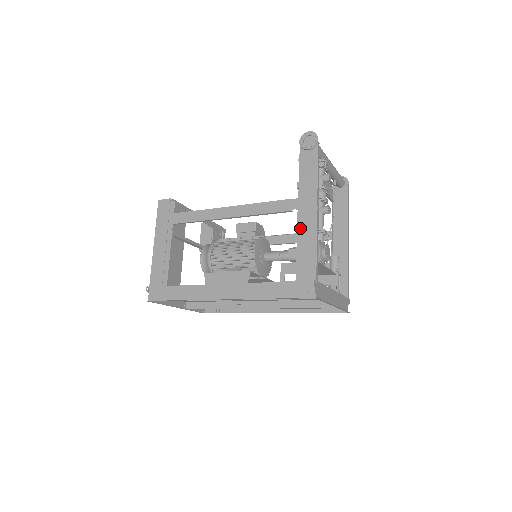
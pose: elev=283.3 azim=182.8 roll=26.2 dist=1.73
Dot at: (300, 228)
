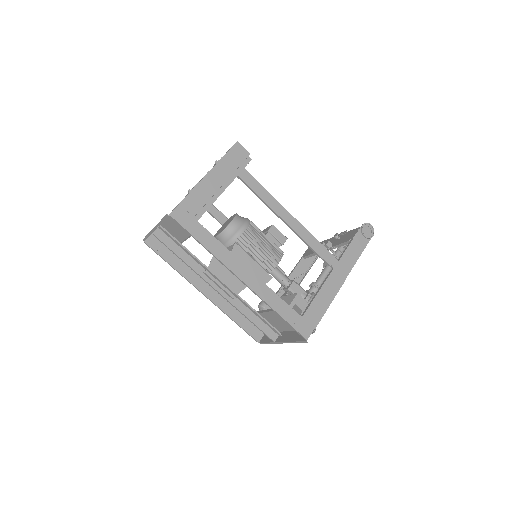
Dot at: (327, 283)
